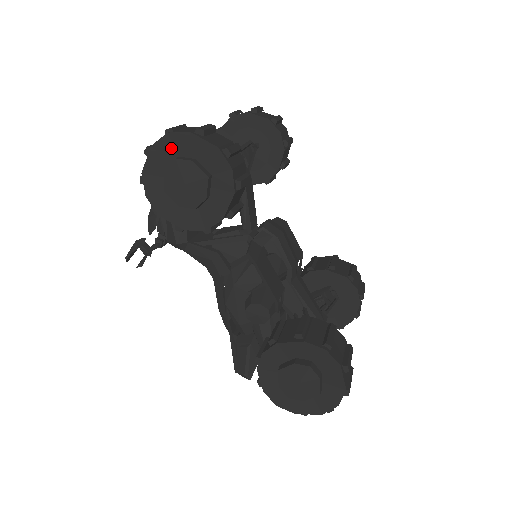
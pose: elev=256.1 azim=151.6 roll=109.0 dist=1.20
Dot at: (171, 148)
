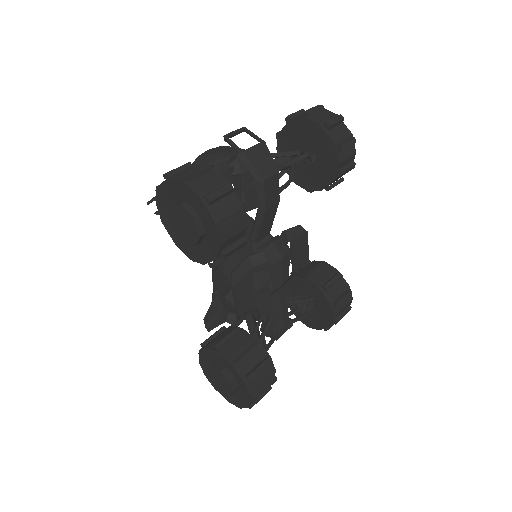
Dot at: (182, 191)
